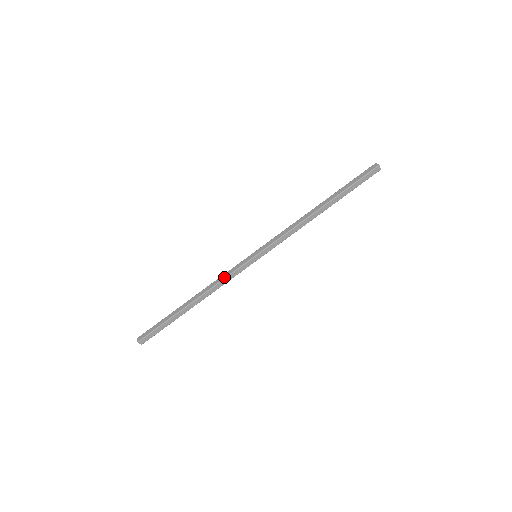
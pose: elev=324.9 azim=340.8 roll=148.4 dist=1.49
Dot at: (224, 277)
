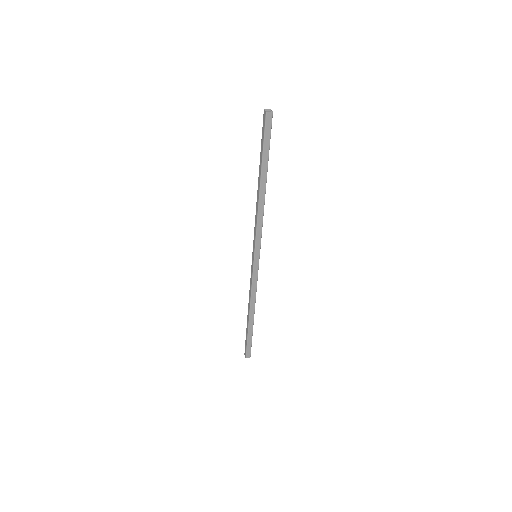
Dot at: (251, 286)
